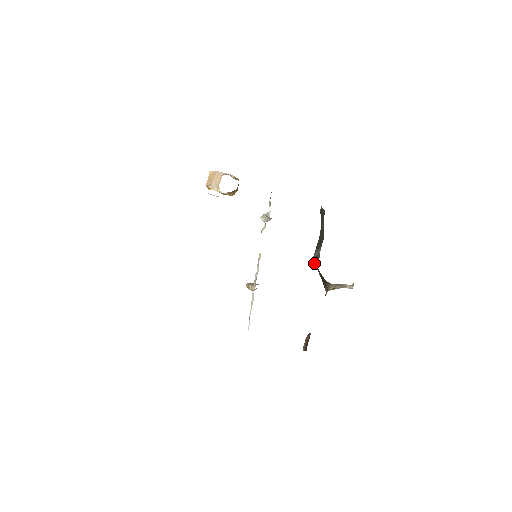
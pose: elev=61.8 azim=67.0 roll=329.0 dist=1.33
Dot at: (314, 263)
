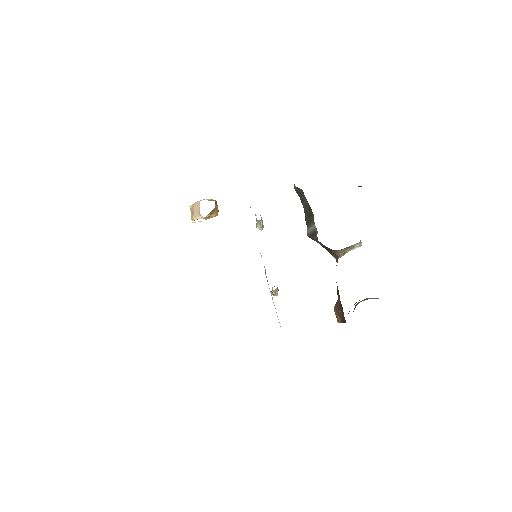
Dot at: (313, 238)
